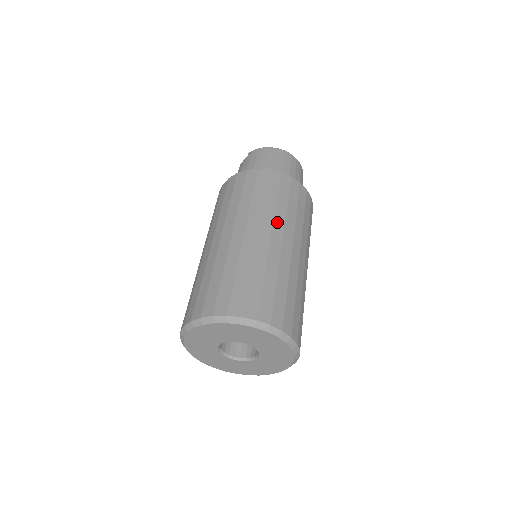
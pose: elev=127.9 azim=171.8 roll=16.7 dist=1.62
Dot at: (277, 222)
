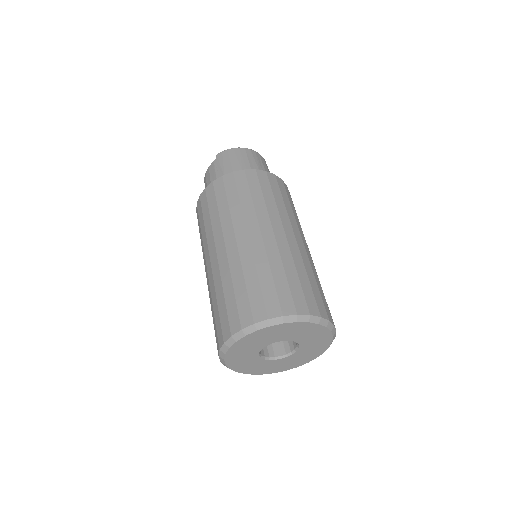
Dot at: (284, 219)
